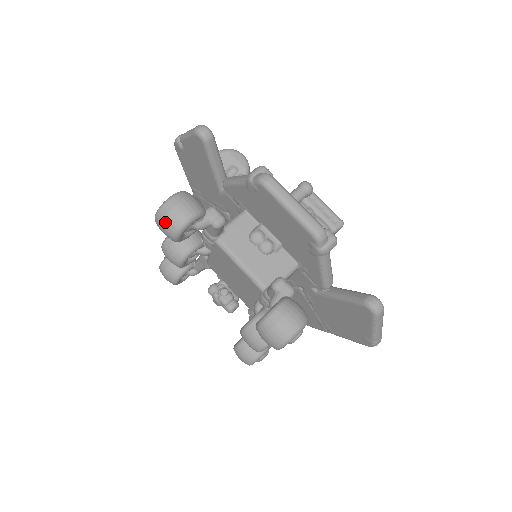
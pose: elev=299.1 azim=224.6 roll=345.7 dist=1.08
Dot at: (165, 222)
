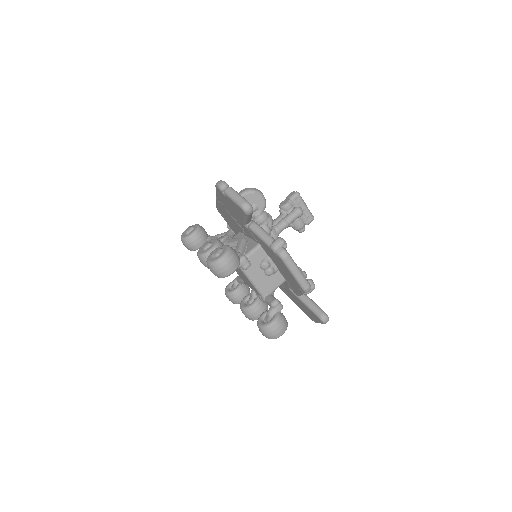
Dot at: (216, 272)
